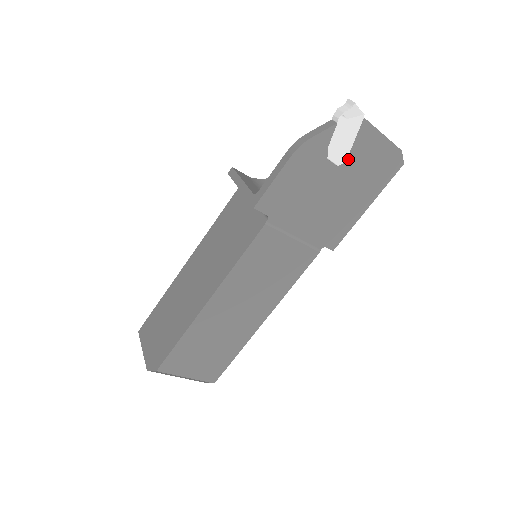
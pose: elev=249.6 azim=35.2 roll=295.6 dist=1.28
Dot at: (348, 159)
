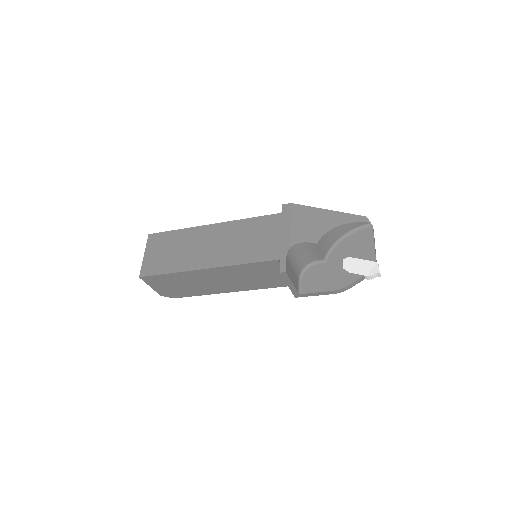
Dot at: occluded
